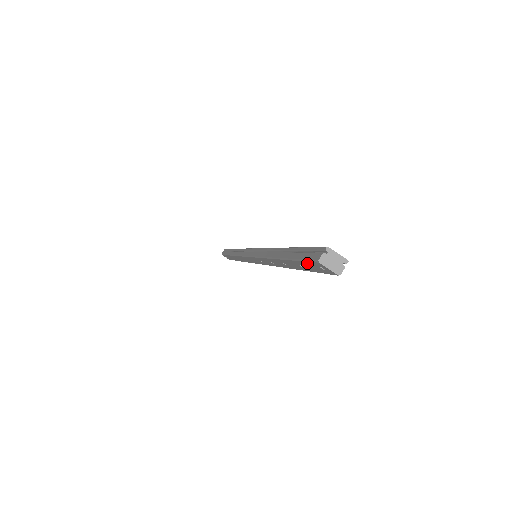
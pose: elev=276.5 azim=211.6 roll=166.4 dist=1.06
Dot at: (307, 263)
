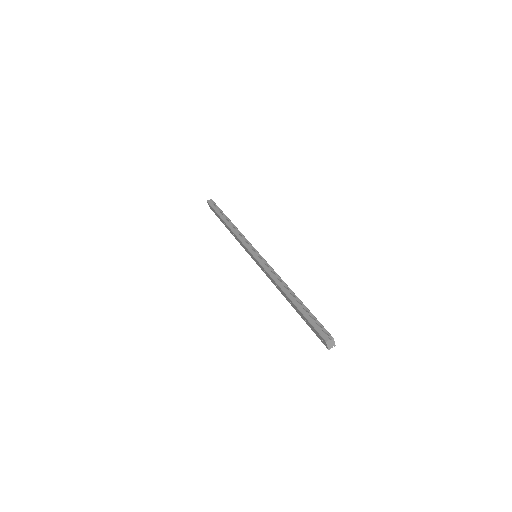
Dot at: (315, 330)
